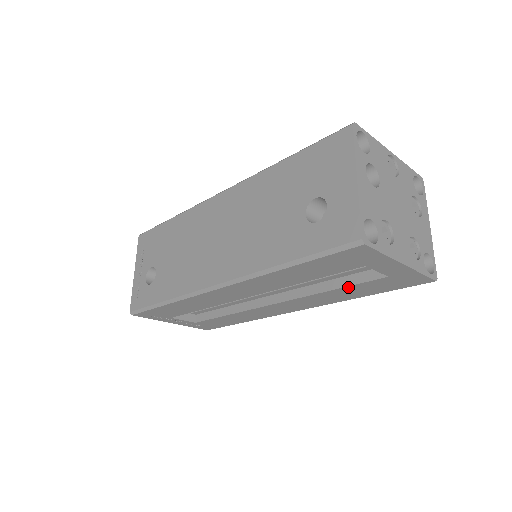
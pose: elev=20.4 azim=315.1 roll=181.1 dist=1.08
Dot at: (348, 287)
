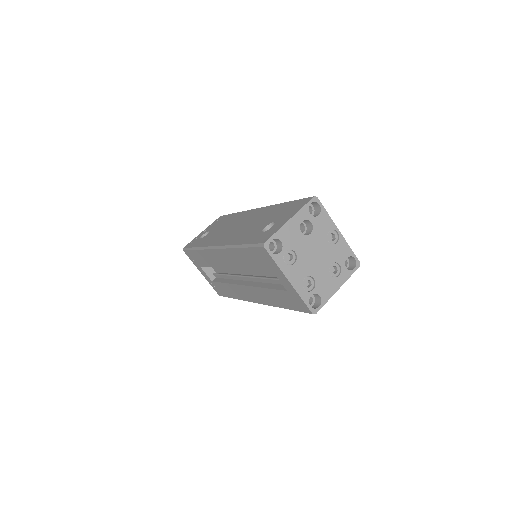
Dot at: (272, 290)
